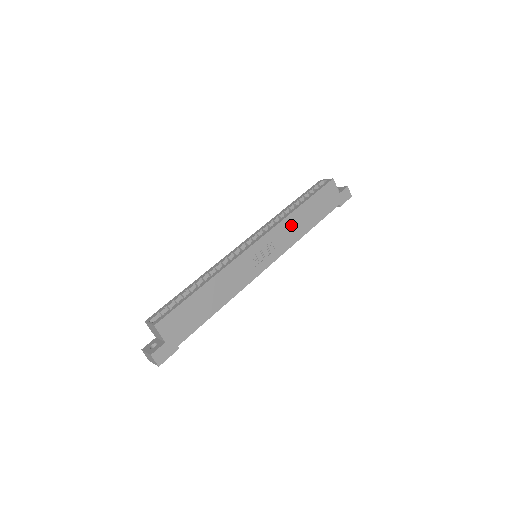
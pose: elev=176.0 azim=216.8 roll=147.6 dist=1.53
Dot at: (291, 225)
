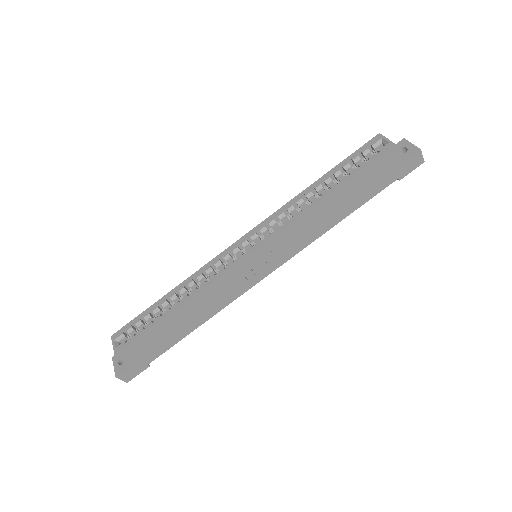
Dot at: (309, 222)
